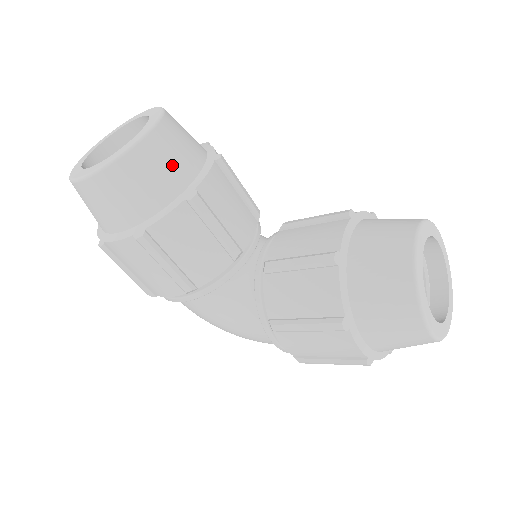
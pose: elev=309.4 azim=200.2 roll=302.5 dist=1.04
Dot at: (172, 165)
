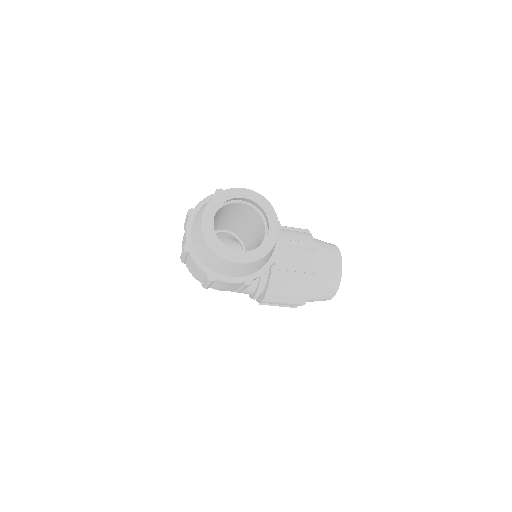
Dot at: occluded
